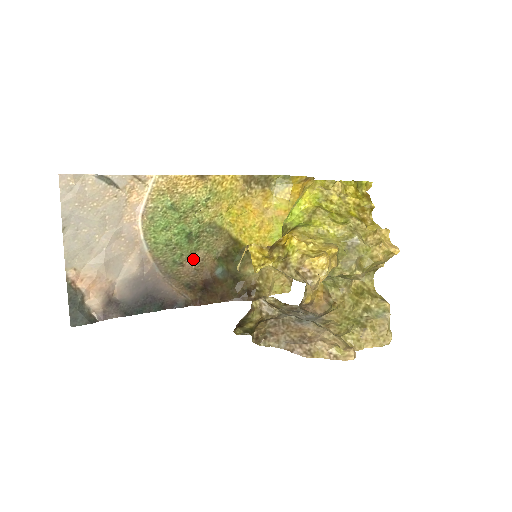
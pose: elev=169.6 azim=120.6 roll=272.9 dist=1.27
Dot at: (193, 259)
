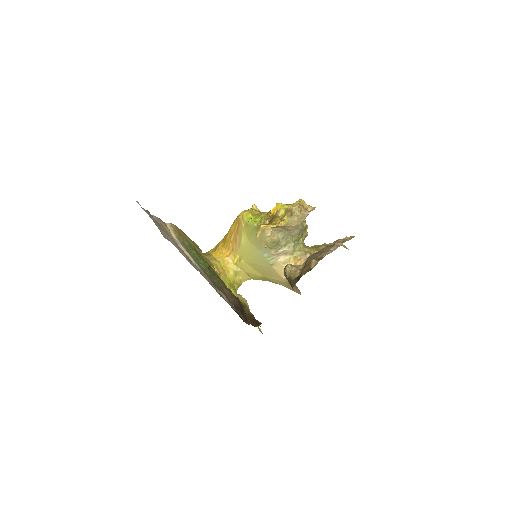
Dot at: (222, 286)
